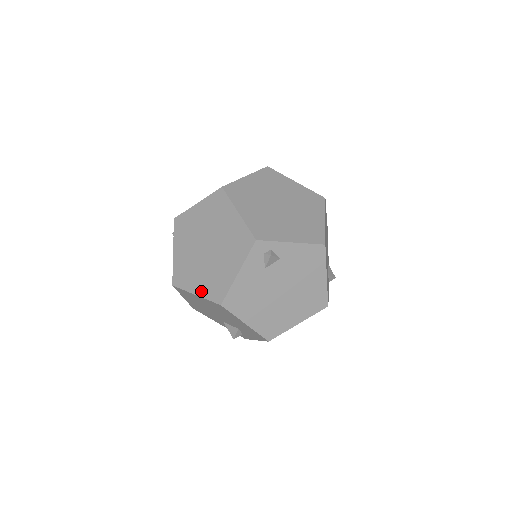
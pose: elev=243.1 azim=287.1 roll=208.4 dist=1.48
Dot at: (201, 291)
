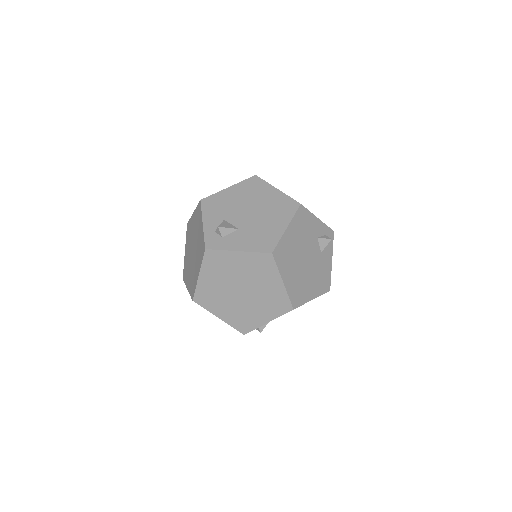
Dot at: occluded
